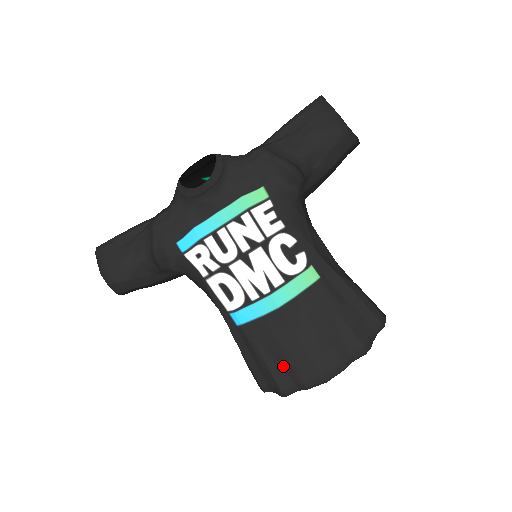
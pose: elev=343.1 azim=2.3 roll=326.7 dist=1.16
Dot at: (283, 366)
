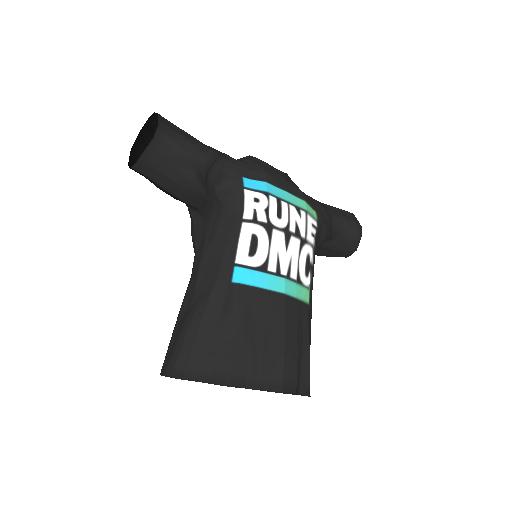
Dot at: (251, 350)
